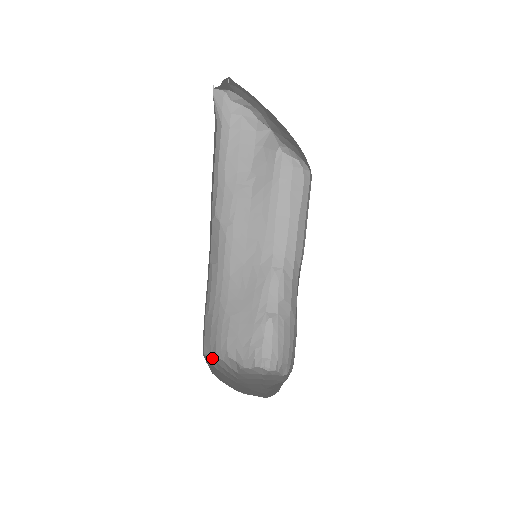
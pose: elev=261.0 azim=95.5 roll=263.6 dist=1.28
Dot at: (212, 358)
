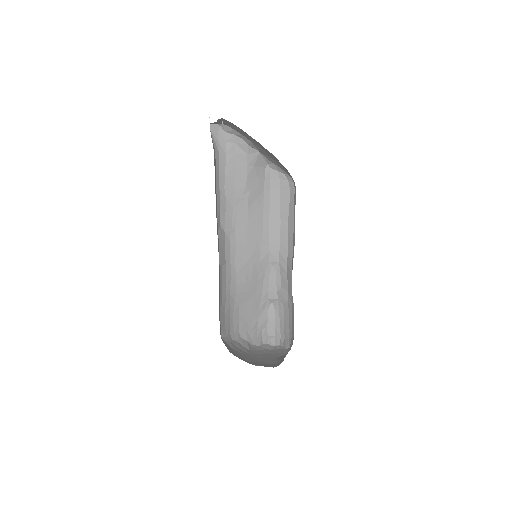
Dot at: (228, 340)
